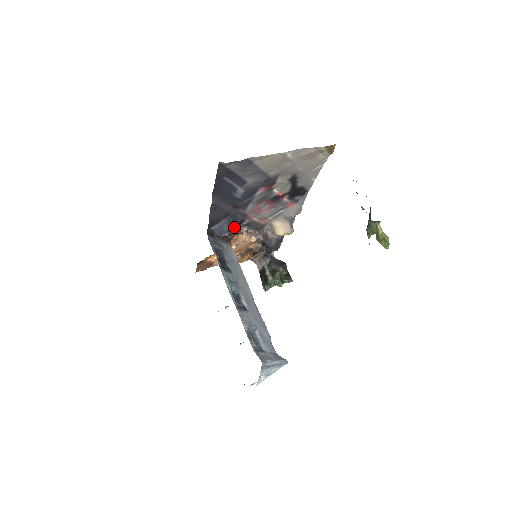
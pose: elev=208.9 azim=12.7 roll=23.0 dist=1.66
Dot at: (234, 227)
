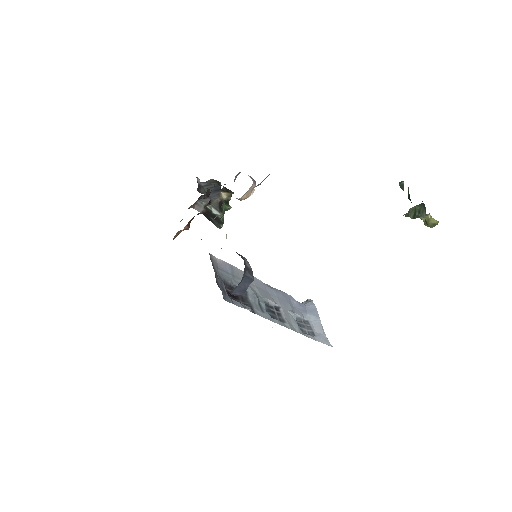
Dot at: (252, 275)
